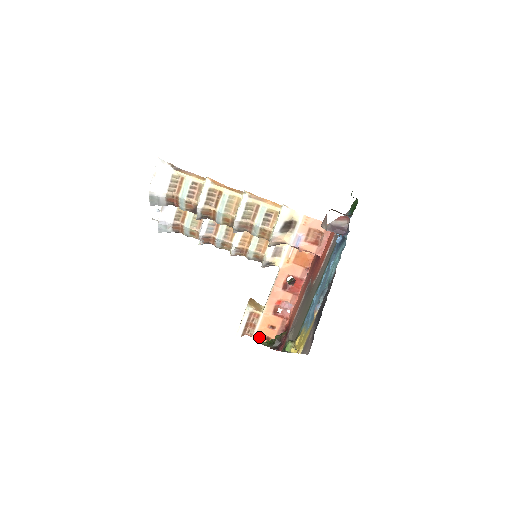
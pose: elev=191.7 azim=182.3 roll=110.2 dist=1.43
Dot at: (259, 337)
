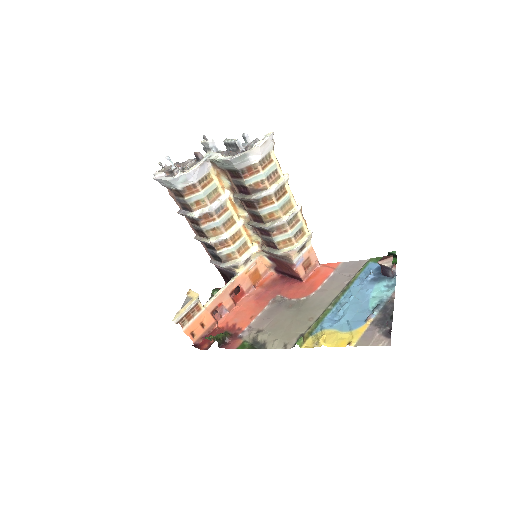
Dot at: (188, 331)
